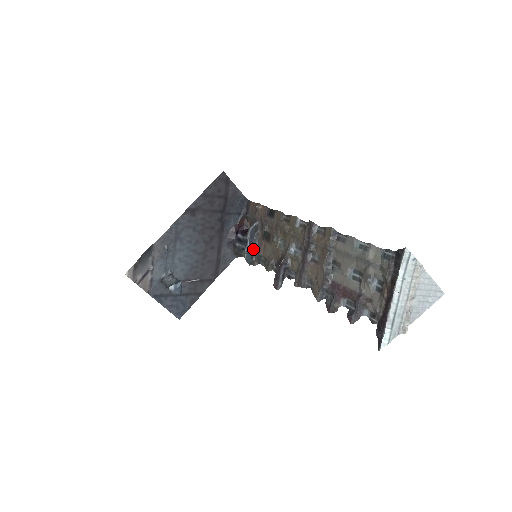
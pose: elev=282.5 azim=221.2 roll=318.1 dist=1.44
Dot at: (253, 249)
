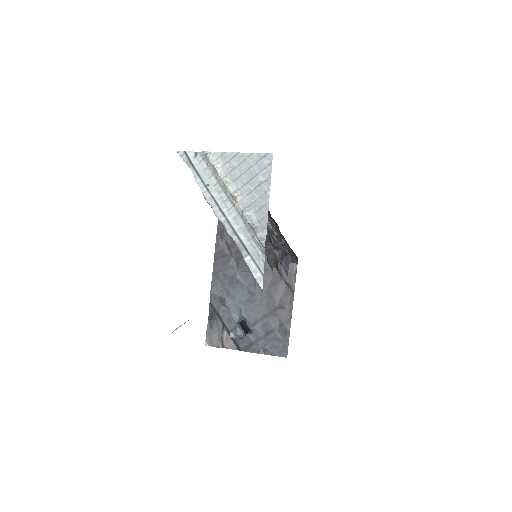
Dot at: occluded
